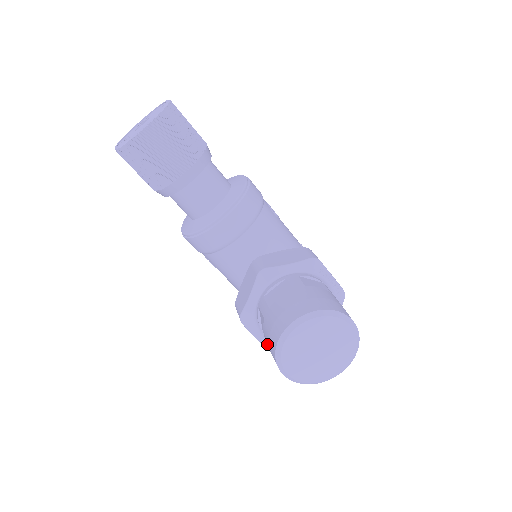
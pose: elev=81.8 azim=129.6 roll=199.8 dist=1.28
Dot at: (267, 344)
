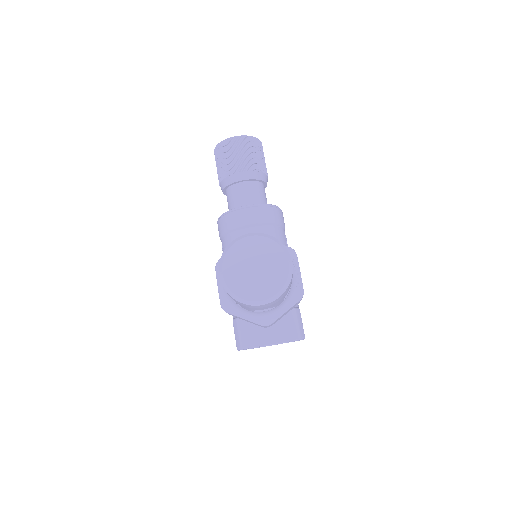
Dot at: (223, 296)
